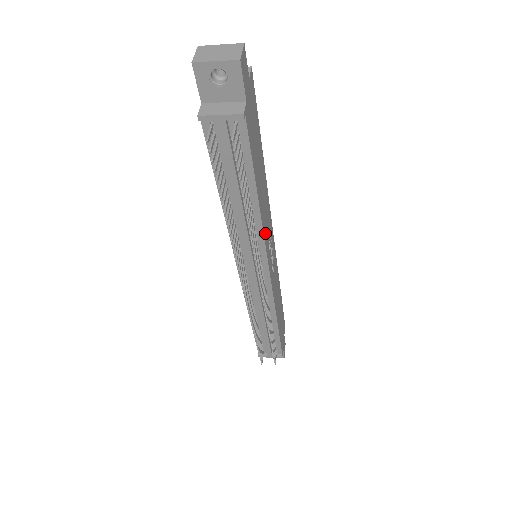
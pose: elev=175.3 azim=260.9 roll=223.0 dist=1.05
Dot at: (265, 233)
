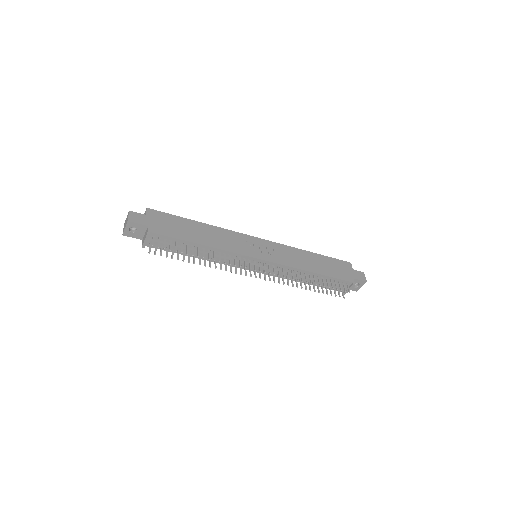
Dot at: (232, 249)
